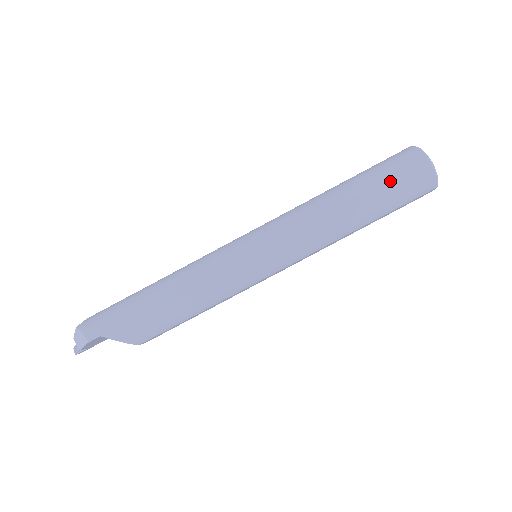
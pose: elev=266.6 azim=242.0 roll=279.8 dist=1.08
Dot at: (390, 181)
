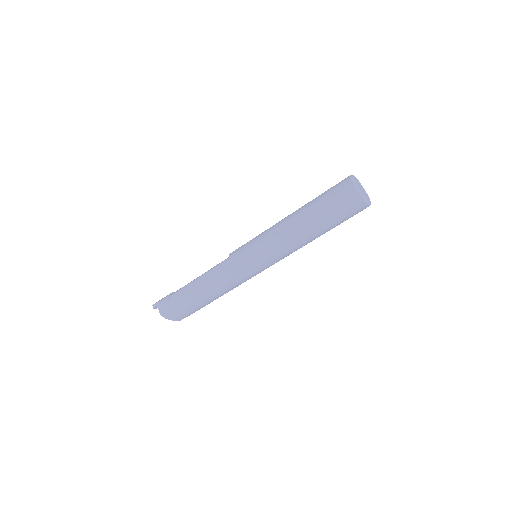
Dot at: (343, 221)
